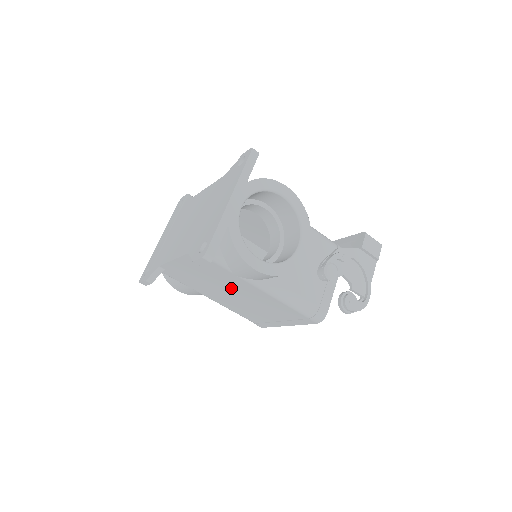
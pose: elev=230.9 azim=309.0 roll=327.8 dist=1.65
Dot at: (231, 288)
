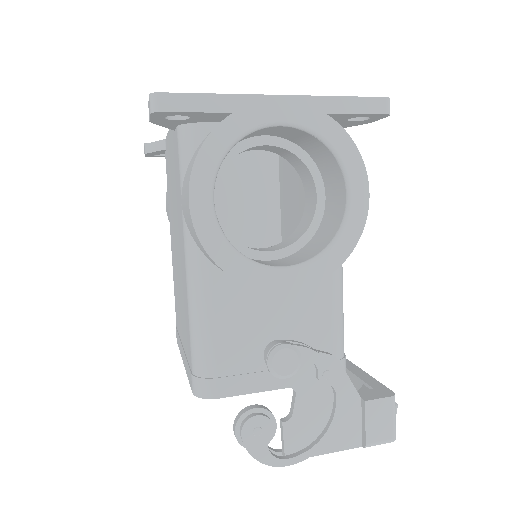
Dot at: occluded
